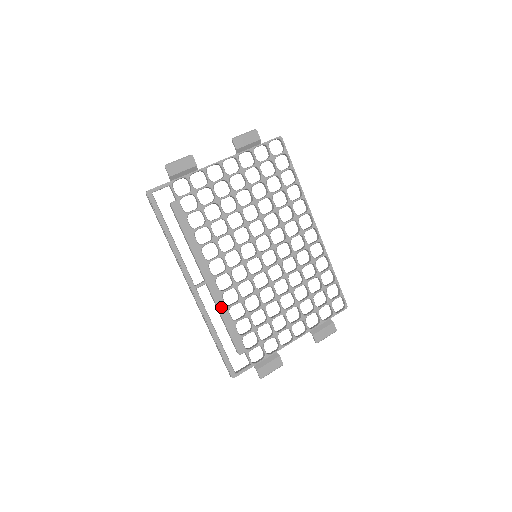
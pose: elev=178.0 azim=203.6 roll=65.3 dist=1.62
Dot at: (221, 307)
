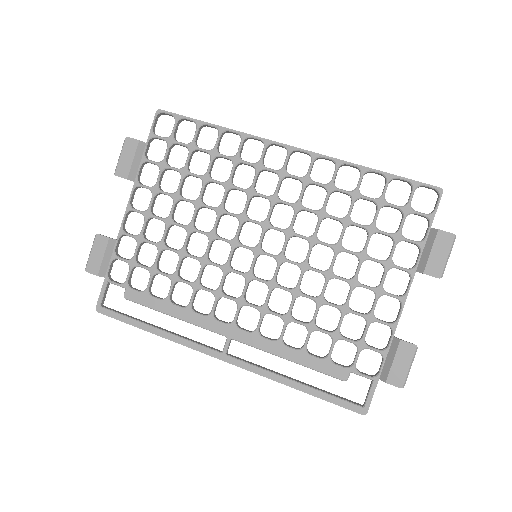
Dot at: (271, 348)
